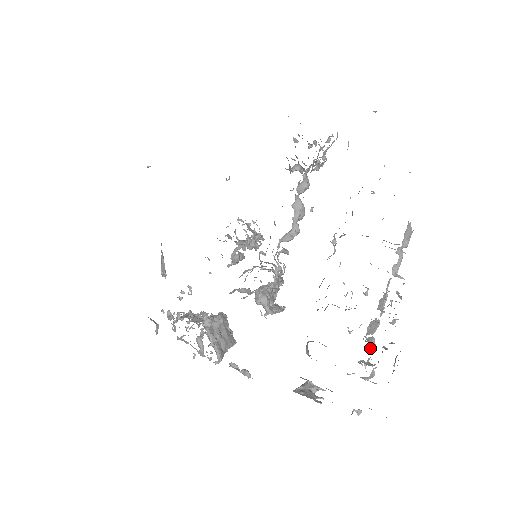
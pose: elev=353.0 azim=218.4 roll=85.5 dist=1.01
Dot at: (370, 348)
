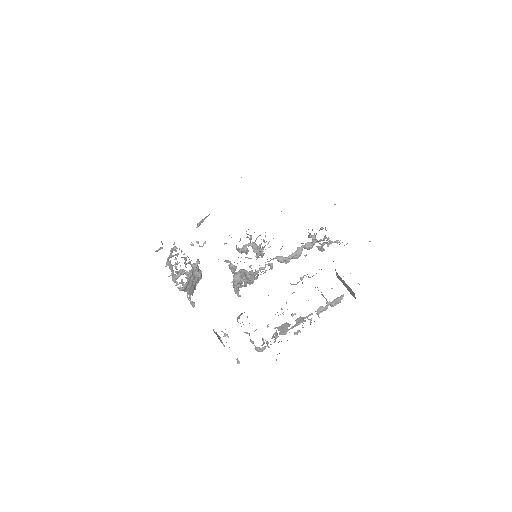
Dot at: (274, 336)
